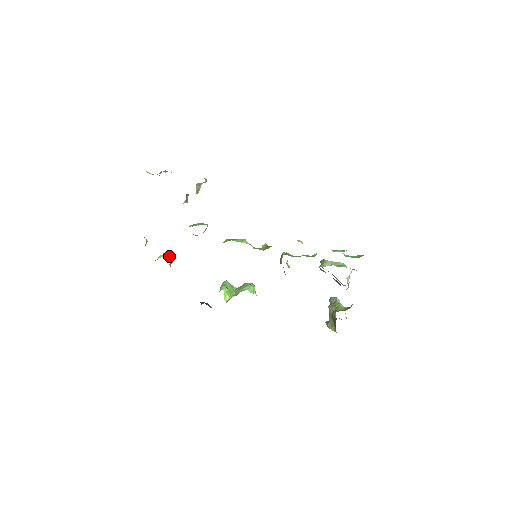
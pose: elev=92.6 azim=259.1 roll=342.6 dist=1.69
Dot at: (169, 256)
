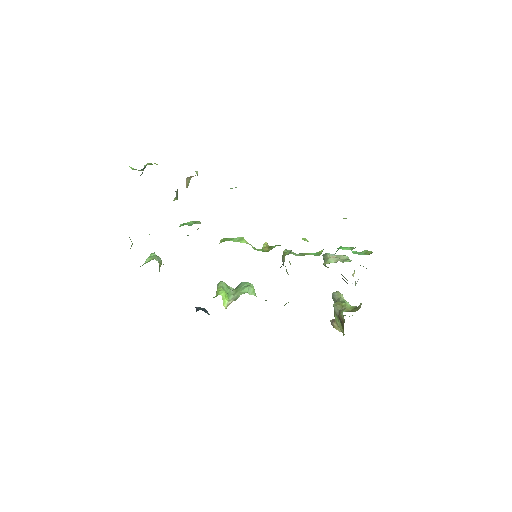
Dot at: (158, 258)
